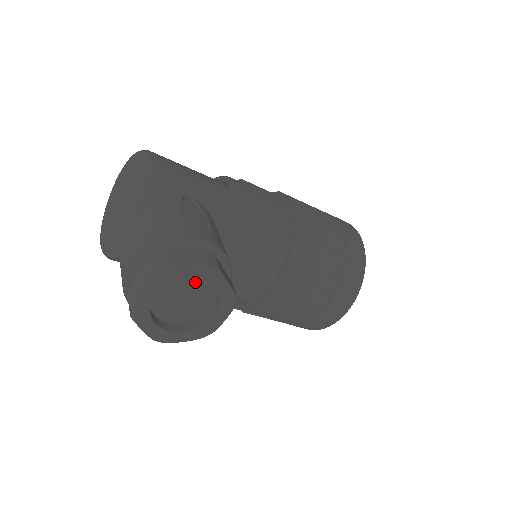
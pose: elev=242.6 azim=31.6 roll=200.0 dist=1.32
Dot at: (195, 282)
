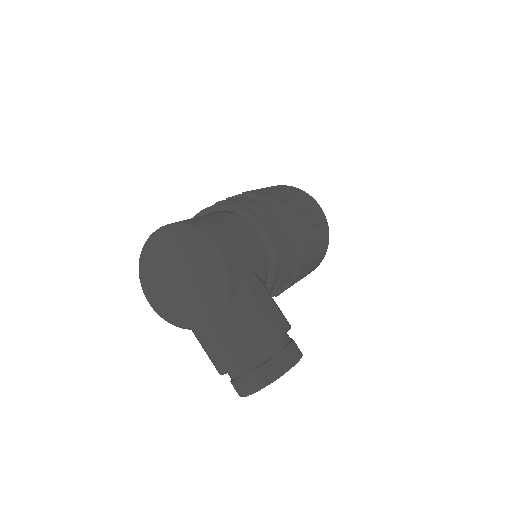
Dot at: occluded
